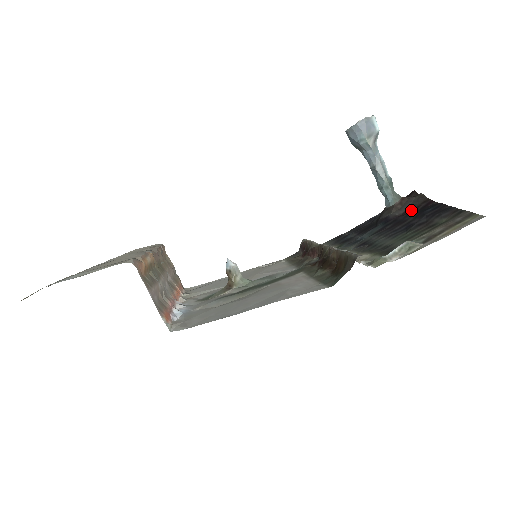
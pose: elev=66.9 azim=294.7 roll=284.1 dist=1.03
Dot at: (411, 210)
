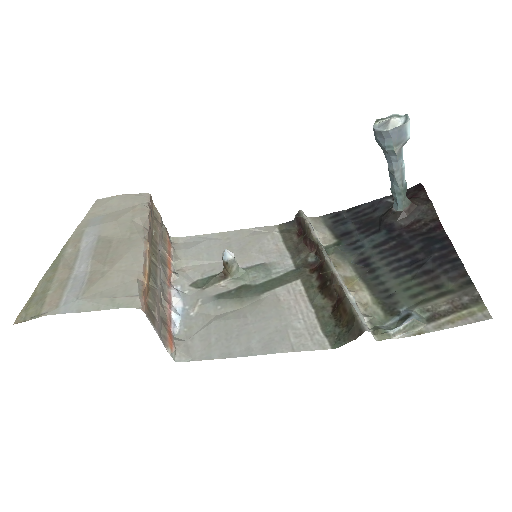
Dot at: (418, 226)
